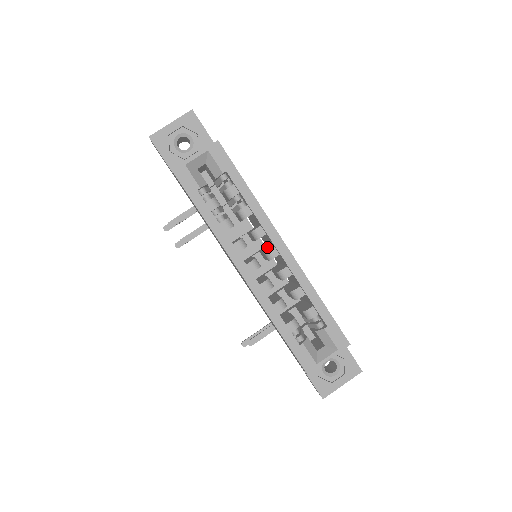
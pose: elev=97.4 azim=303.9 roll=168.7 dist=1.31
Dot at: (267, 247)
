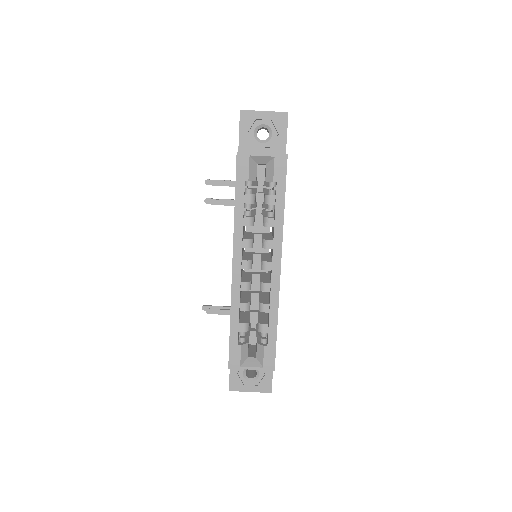
Dot at: (268, 256)
